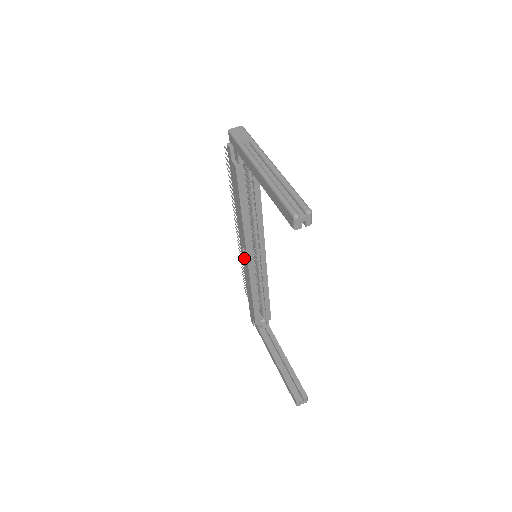
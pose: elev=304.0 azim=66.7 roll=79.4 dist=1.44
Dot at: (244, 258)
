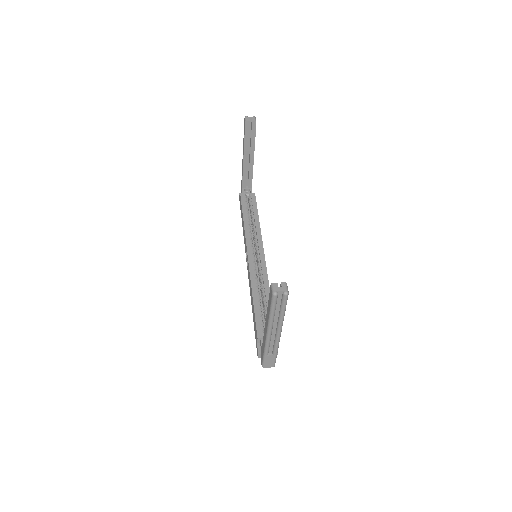
Dot at: (247, 265)
